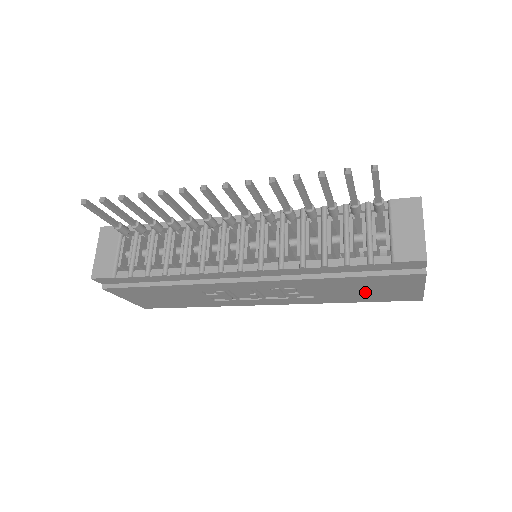
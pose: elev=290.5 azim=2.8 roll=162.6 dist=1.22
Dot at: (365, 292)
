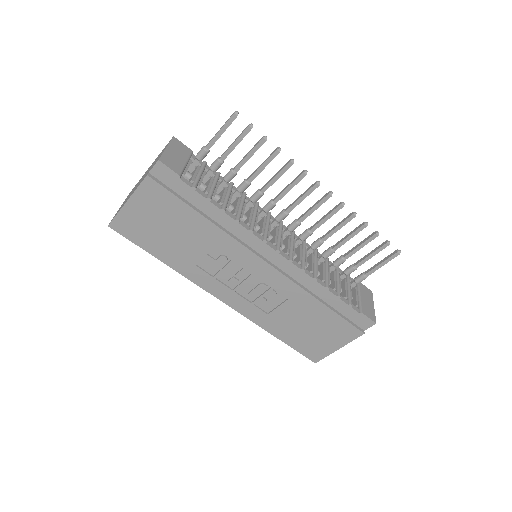
Dot at: (305, 330)
